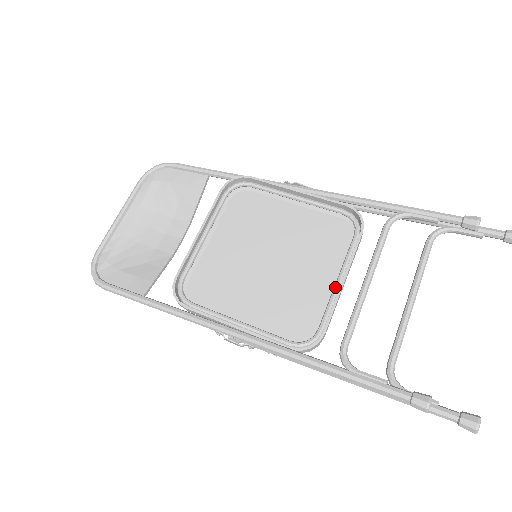
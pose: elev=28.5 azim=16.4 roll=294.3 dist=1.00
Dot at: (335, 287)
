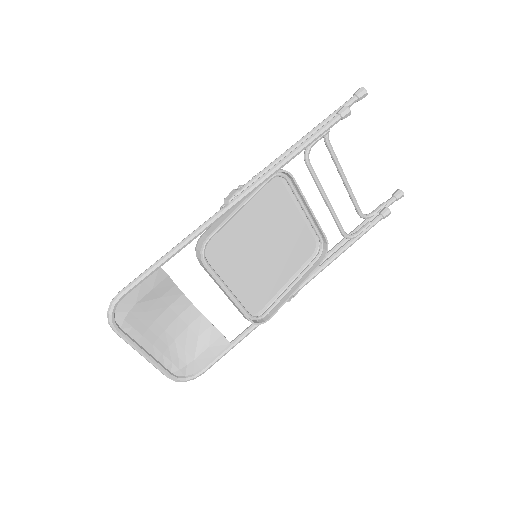
Dot at: (308, 216)
